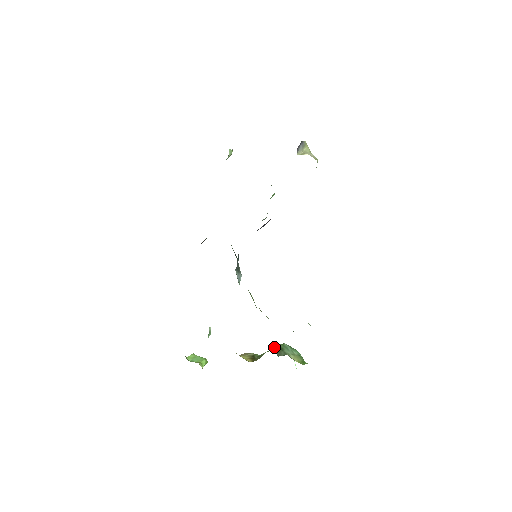
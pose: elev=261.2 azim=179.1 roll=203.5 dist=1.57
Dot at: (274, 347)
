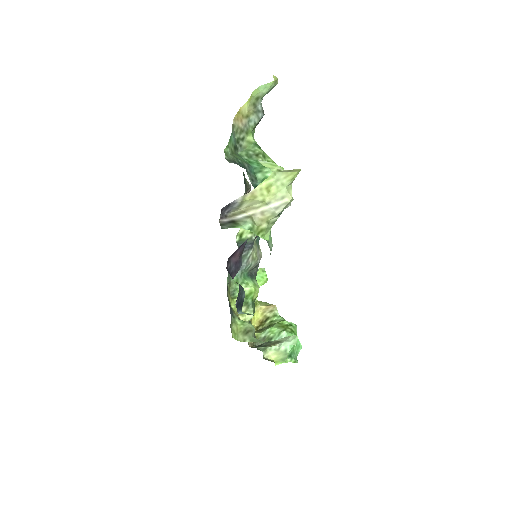
Dot at: (267, 332)
